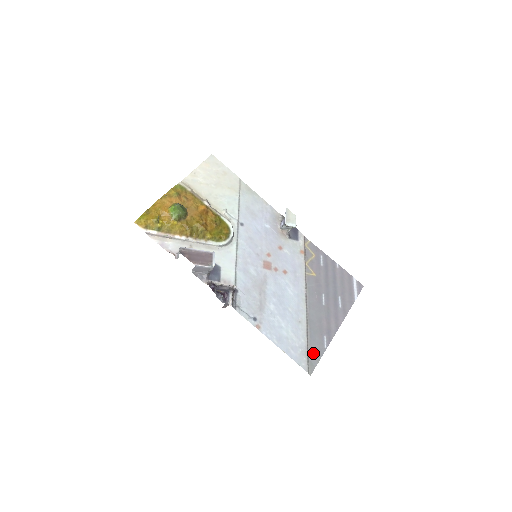
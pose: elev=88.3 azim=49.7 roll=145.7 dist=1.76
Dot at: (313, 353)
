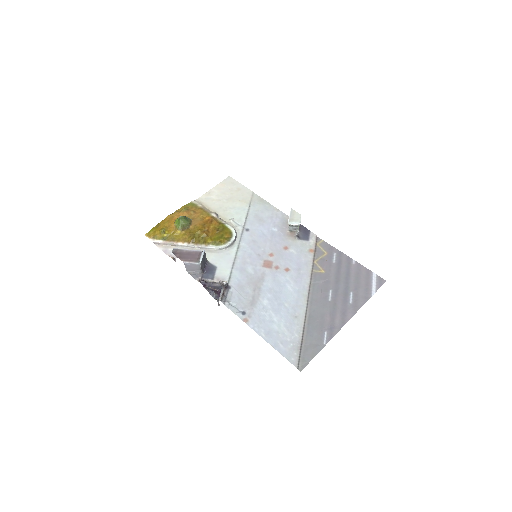
Dot at: (308, 349)
